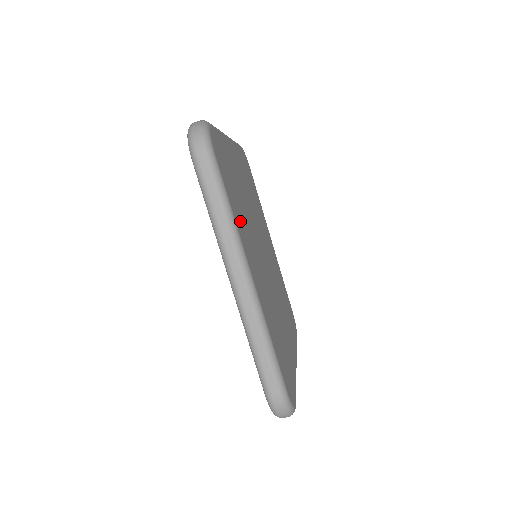
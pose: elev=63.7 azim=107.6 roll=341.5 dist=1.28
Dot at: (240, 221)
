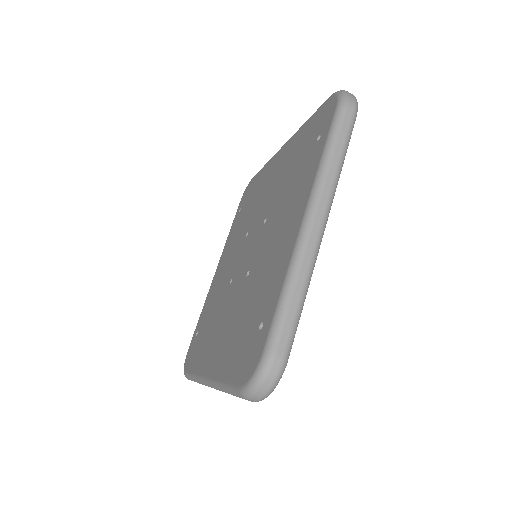
Dot at: occluded
